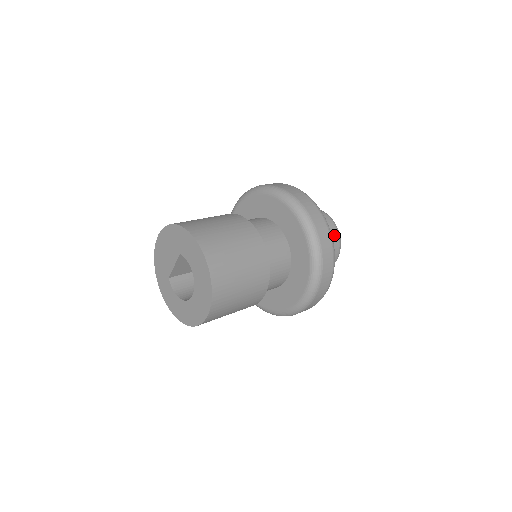
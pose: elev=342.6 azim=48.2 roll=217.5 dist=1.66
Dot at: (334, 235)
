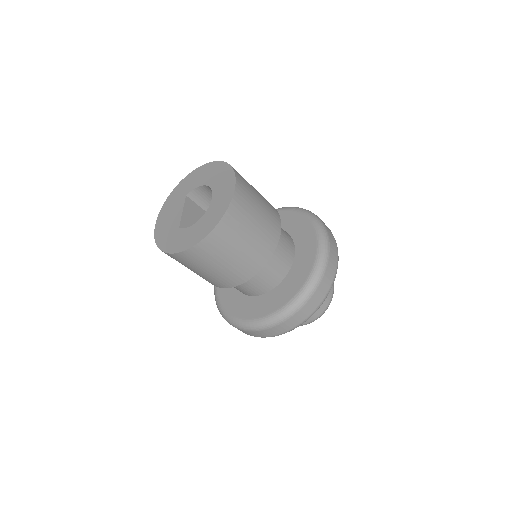
Dot at: occluded
